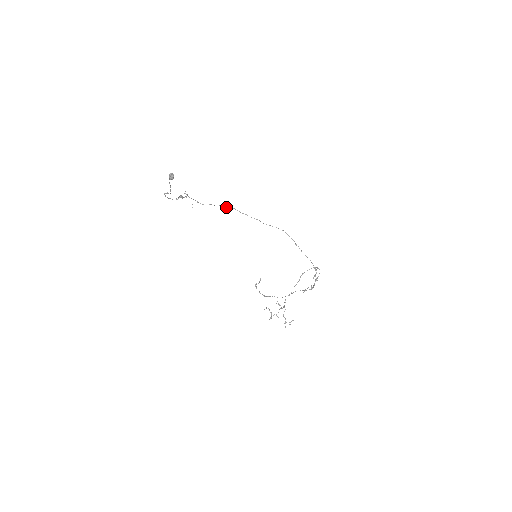
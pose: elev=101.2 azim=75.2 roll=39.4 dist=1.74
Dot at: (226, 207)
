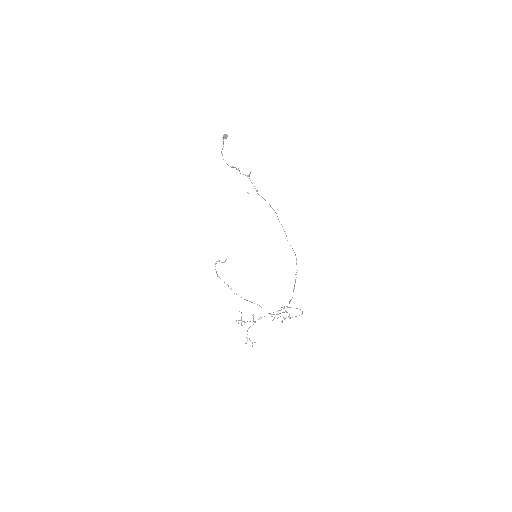
Dot at: (271, 207)
